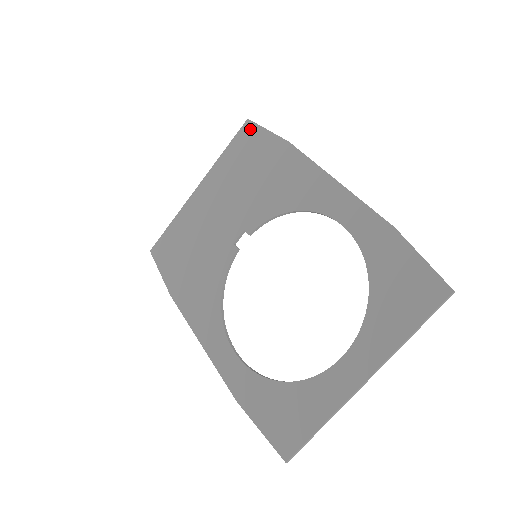
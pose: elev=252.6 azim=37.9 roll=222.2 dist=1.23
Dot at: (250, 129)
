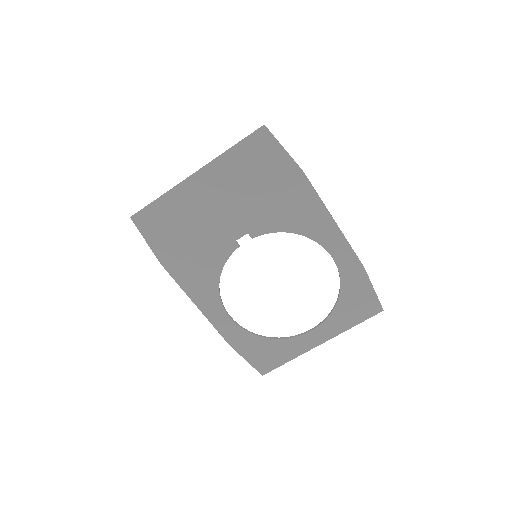
Dot at: (266, 139)
